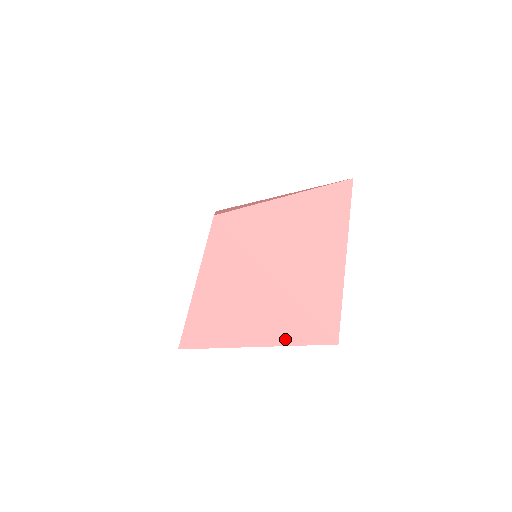
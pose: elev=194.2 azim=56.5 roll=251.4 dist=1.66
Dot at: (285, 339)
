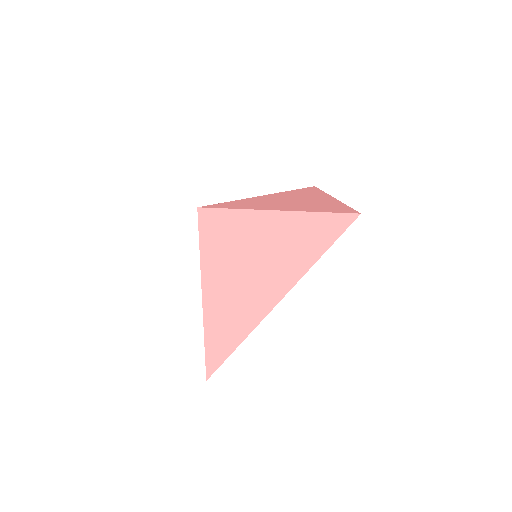
Dot at: occluded
